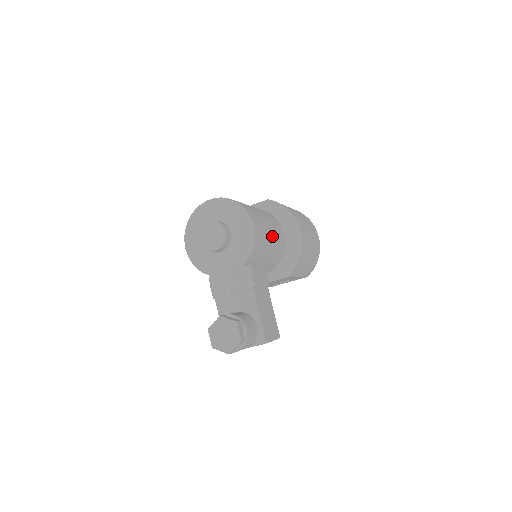
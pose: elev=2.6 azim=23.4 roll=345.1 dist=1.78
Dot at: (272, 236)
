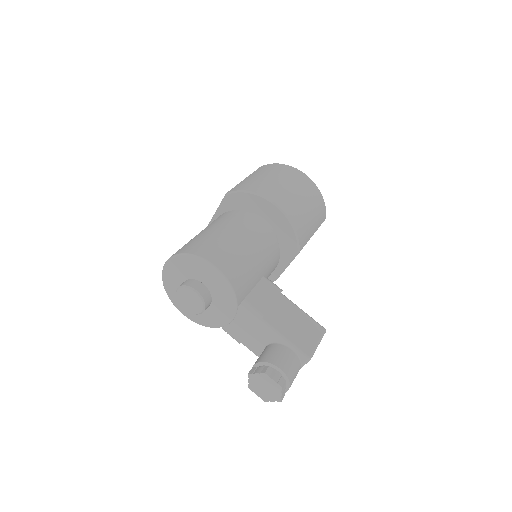
Dot at: (248, 245)
